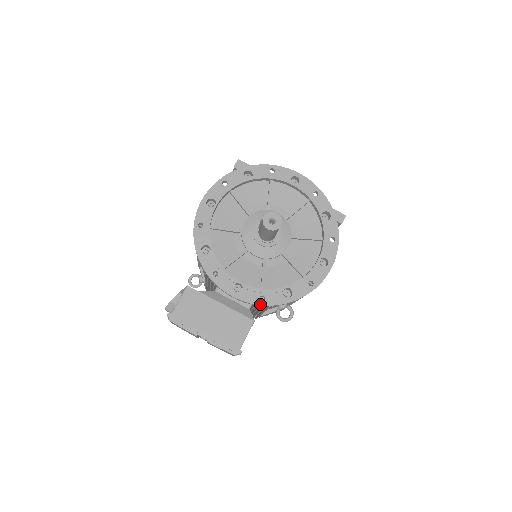
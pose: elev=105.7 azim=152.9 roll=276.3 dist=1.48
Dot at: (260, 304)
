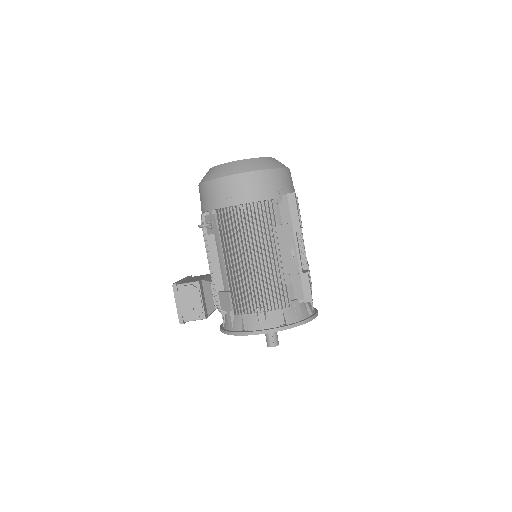
Dot at: occluded
